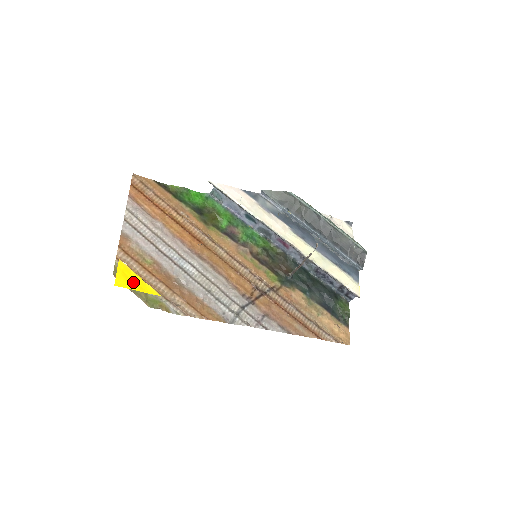
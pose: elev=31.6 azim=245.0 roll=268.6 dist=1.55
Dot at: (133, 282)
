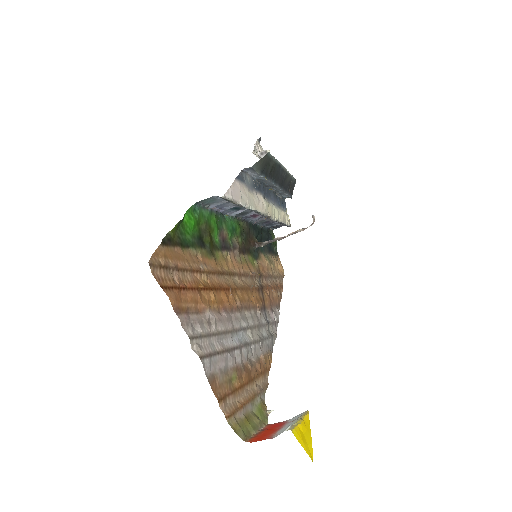
Dot at: (306, 435)
